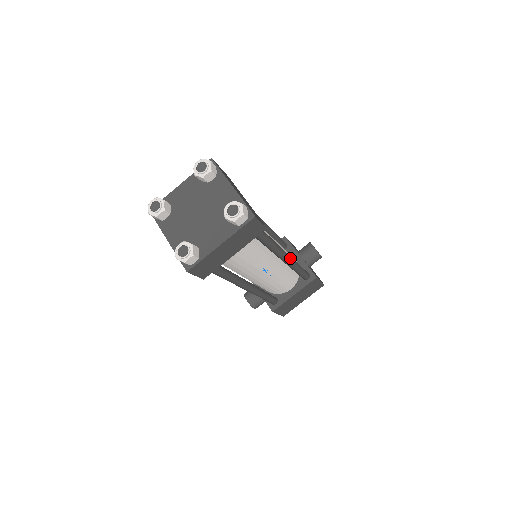
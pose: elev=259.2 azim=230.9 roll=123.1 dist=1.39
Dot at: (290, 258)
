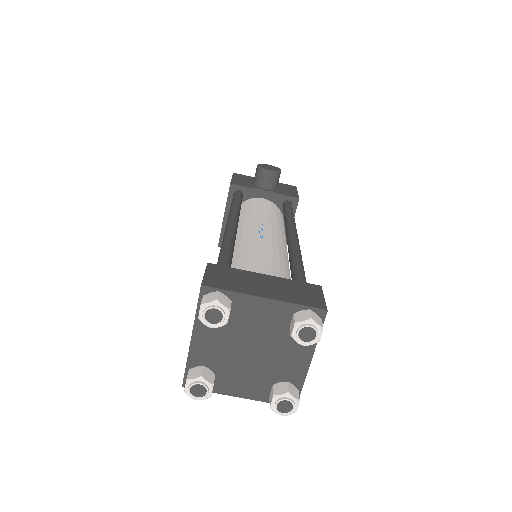
Dot at: (296, 233)
